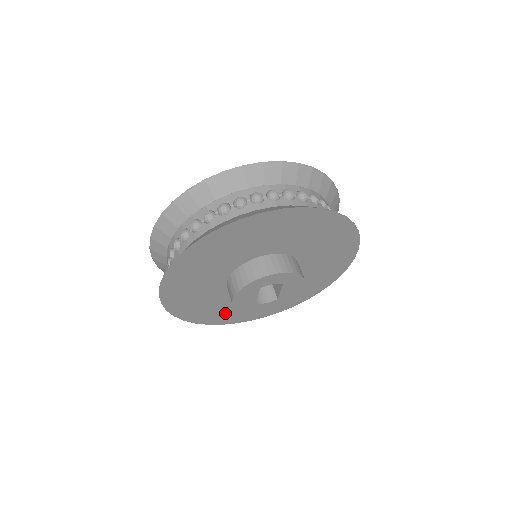
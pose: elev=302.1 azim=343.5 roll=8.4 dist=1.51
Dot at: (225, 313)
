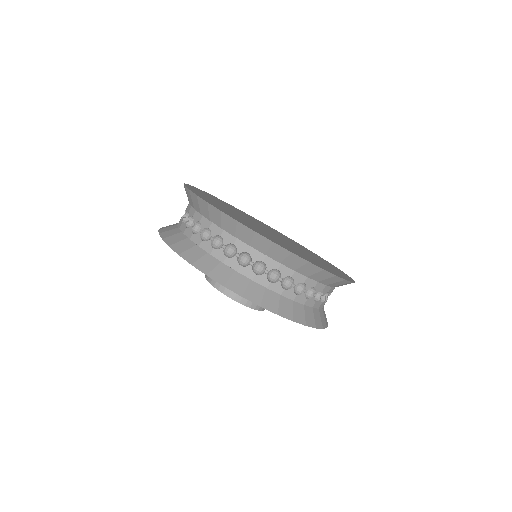
Dot at: occluded
